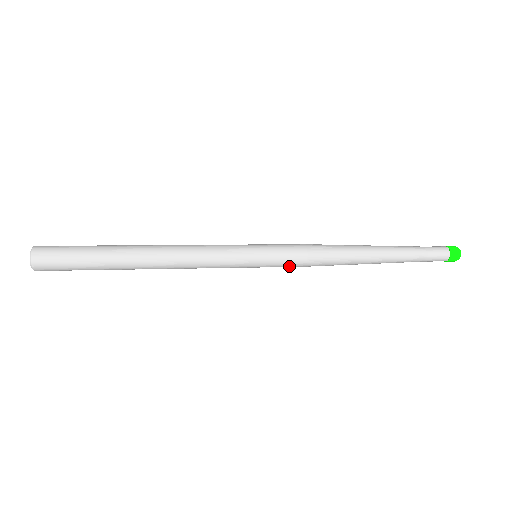
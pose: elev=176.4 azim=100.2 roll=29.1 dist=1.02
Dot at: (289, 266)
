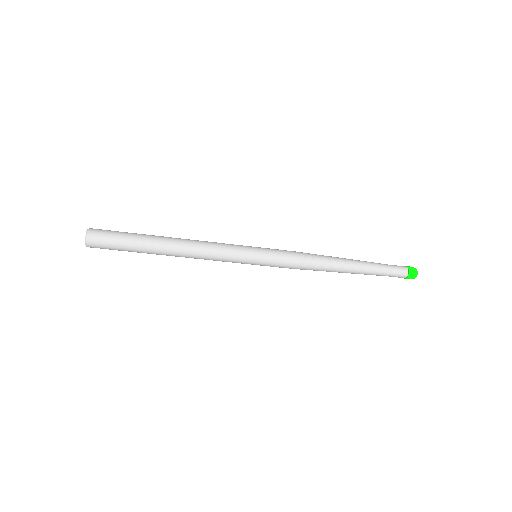
Dot at: (280, 267)
